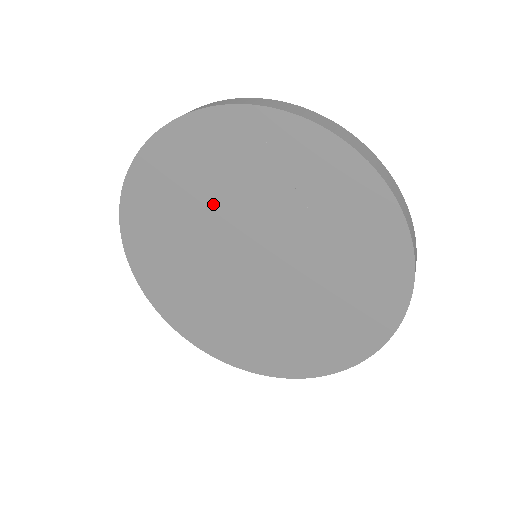
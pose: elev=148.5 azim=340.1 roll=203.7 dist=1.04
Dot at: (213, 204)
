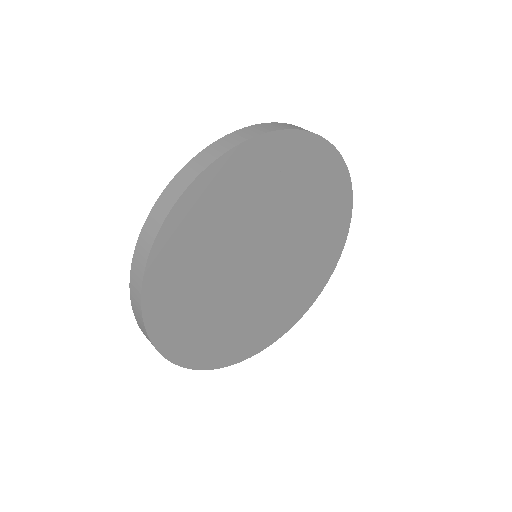
Dot at: (233, 233)
